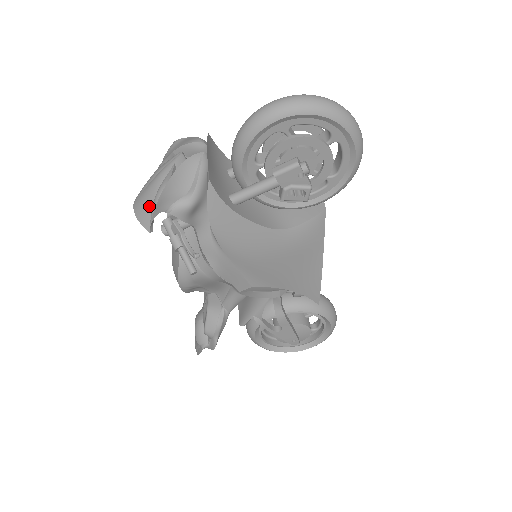
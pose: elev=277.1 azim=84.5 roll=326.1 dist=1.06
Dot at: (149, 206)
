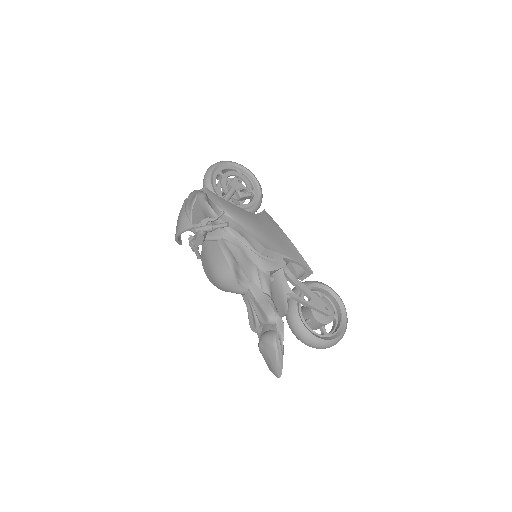
Dot at: (185, 219)
